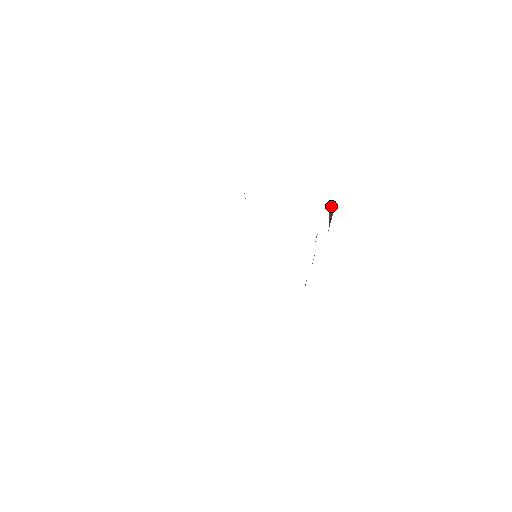
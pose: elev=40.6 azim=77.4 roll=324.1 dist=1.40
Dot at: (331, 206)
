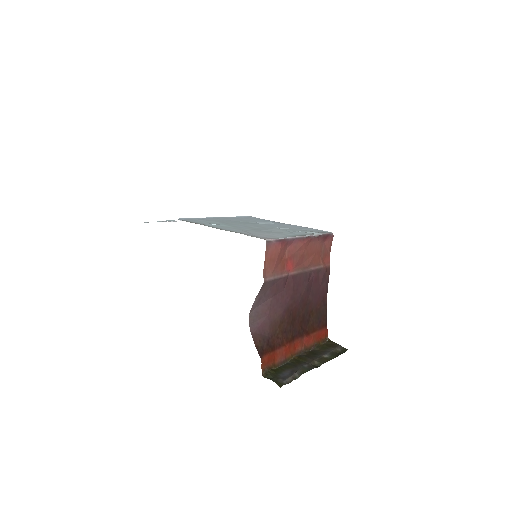
Dot at: (260, 294)
